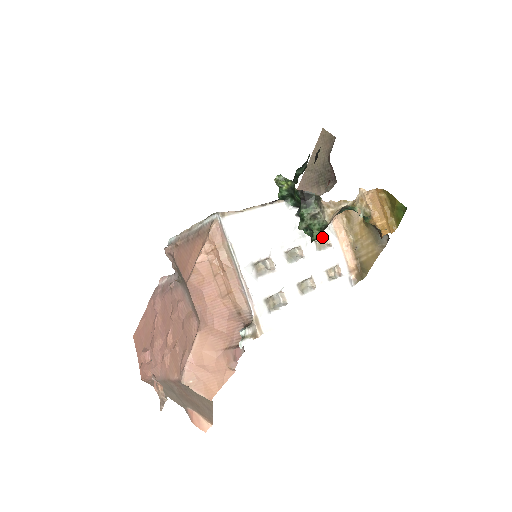
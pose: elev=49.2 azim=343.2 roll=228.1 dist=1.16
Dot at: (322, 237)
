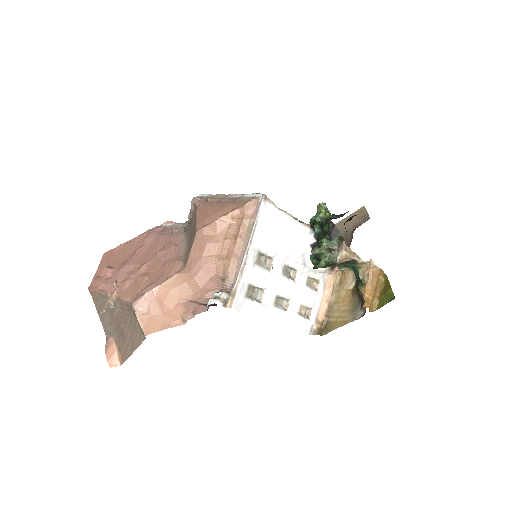
Dot at: (315, 278)
